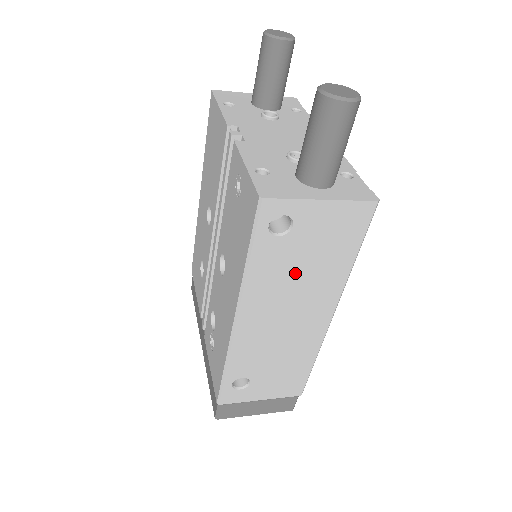
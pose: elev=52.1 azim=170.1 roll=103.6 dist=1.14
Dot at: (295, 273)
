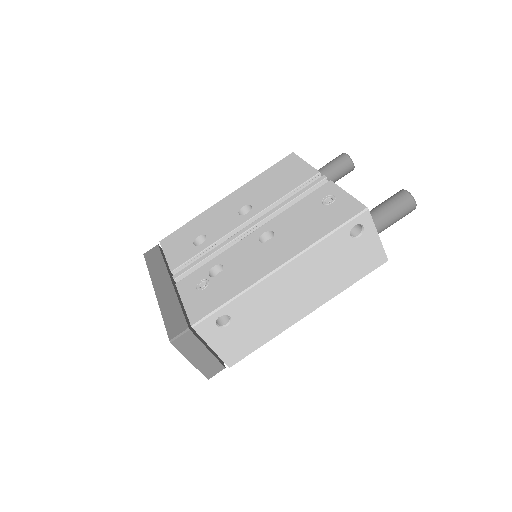
Dot at: (331, 265)
